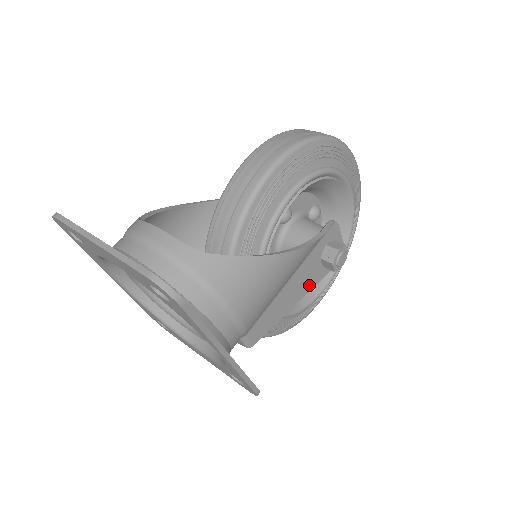
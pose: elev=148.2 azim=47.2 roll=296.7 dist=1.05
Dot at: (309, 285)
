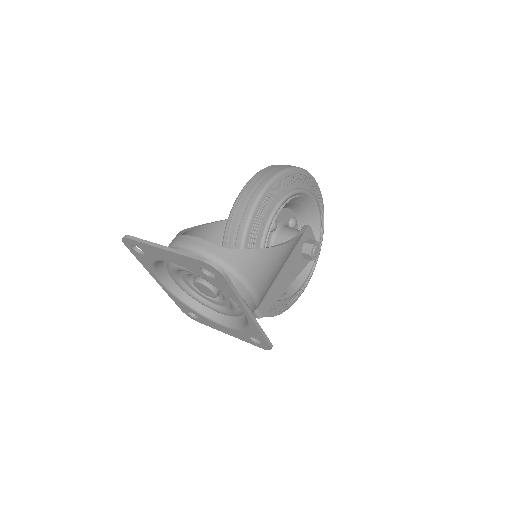
Dot at: (296, 272)
